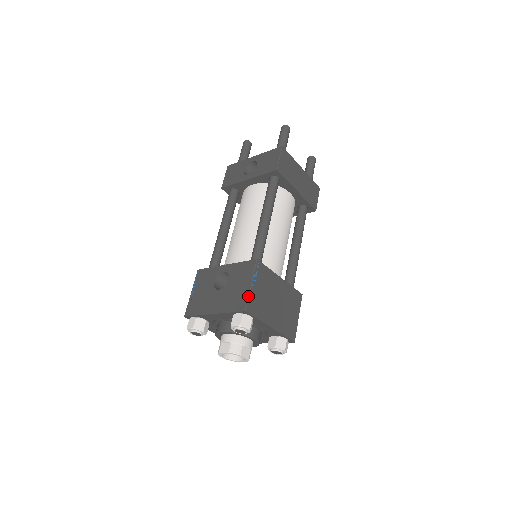
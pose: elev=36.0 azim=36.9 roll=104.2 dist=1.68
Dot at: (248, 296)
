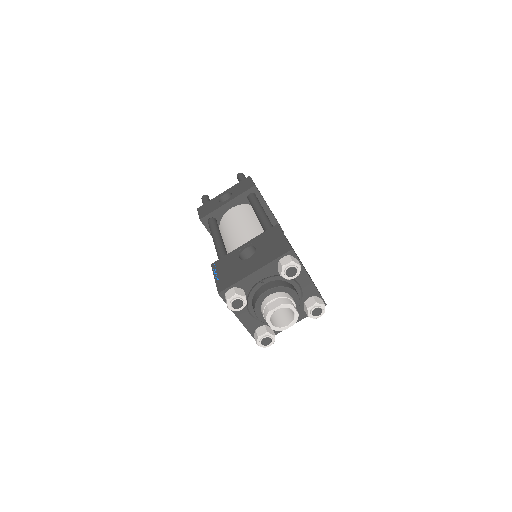
Dot at: (287, 241)
